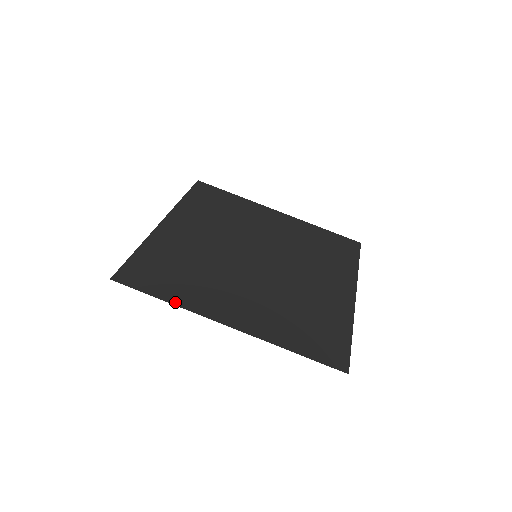
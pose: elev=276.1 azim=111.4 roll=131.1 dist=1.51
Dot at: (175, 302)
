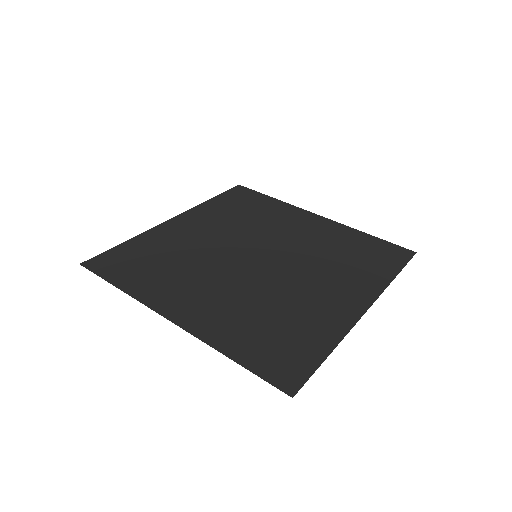
Dot at: (128, 290)
